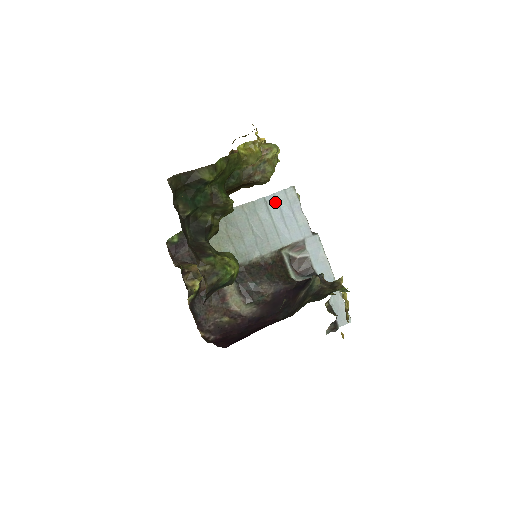
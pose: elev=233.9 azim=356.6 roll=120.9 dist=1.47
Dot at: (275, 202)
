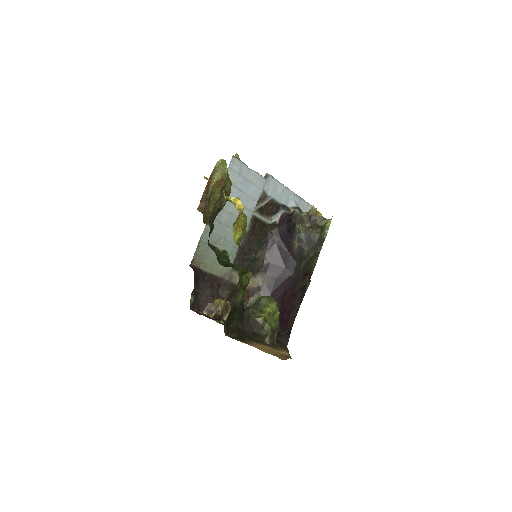
Dot at: occluded
